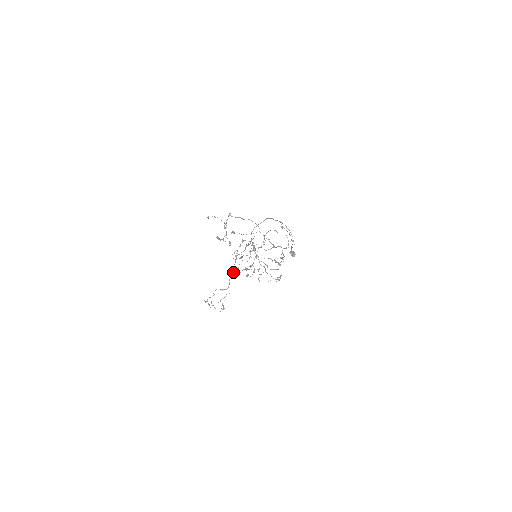
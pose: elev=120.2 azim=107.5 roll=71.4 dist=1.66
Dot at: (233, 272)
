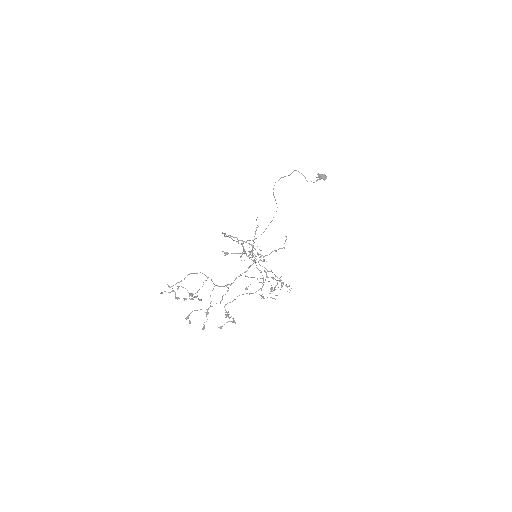
Dot at: occluded
